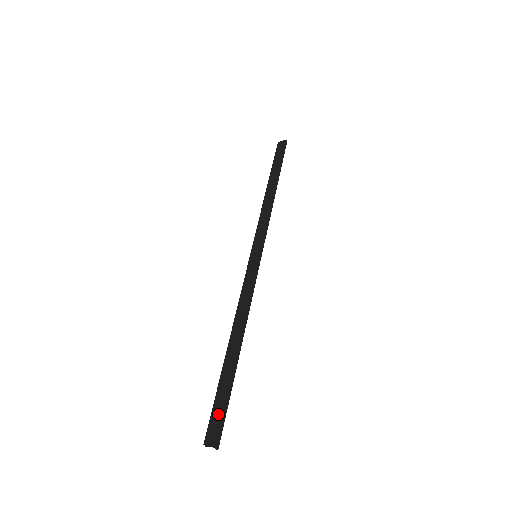
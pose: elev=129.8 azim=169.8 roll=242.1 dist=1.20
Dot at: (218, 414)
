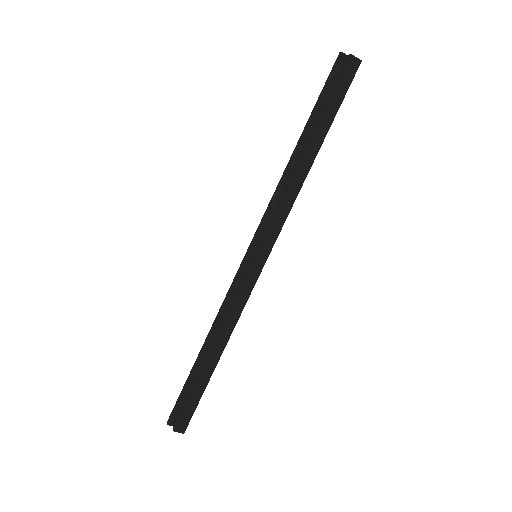
Dot at: (188, 415)
